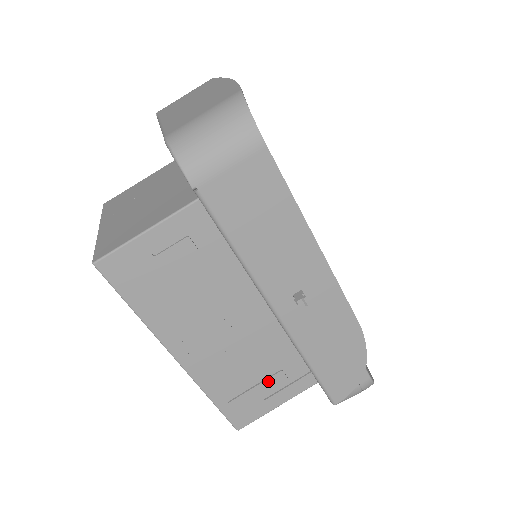
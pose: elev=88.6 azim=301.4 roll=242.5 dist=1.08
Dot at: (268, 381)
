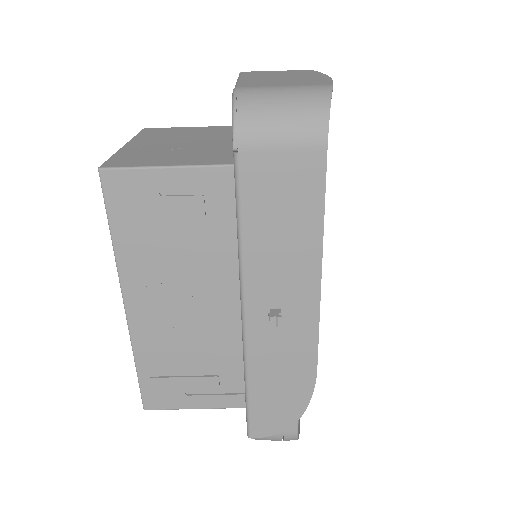
Dot at: (200, 379)
